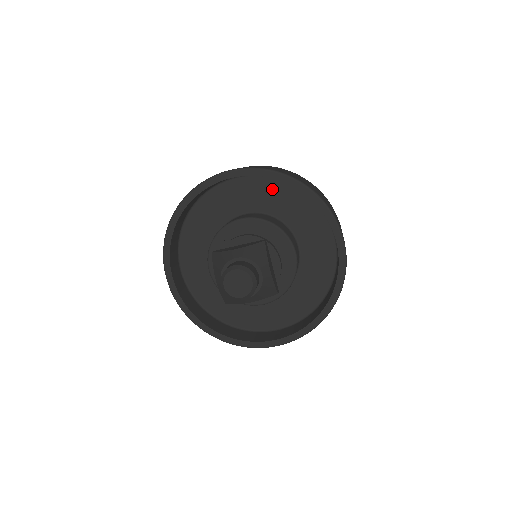
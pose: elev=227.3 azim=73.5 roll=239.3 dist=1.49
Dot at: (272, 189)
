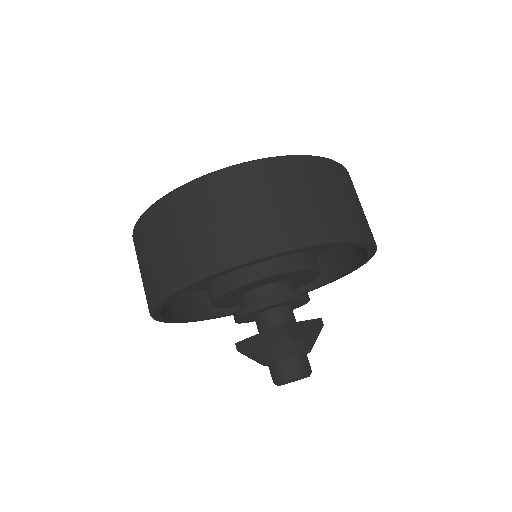
Dot at: occluded
